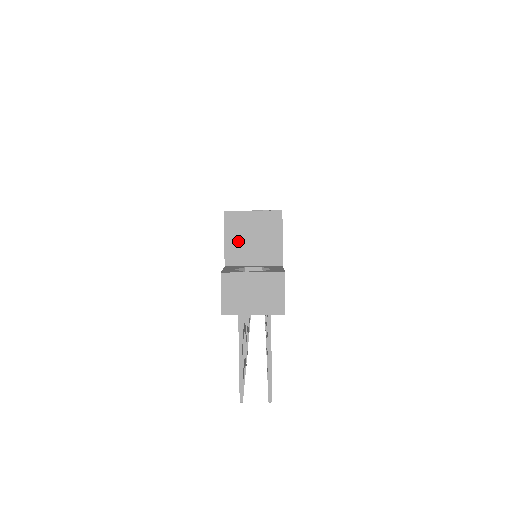
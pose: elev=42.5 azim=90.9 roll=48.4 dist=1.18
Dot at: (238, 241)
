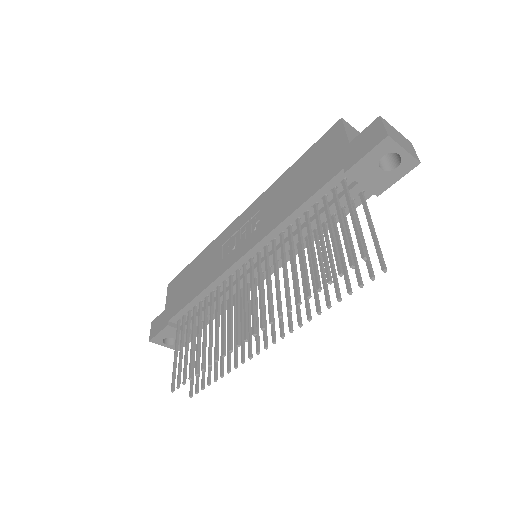
Dot at: (353, 137)
